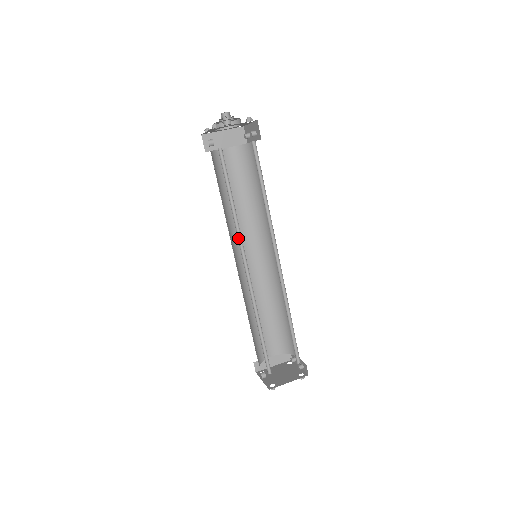
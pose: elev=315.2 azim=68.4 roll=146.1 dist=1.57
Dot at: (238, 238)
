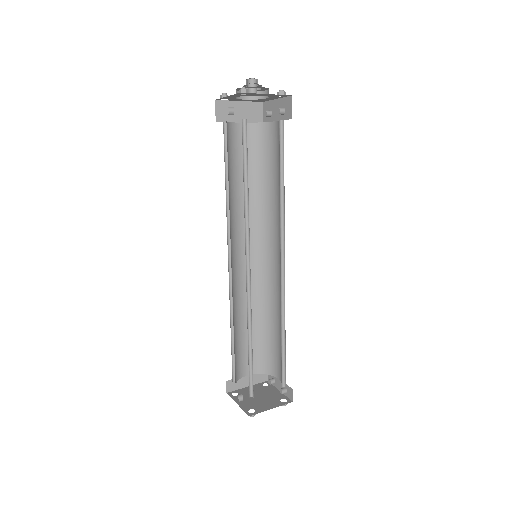
Dot at: (245, 231)
